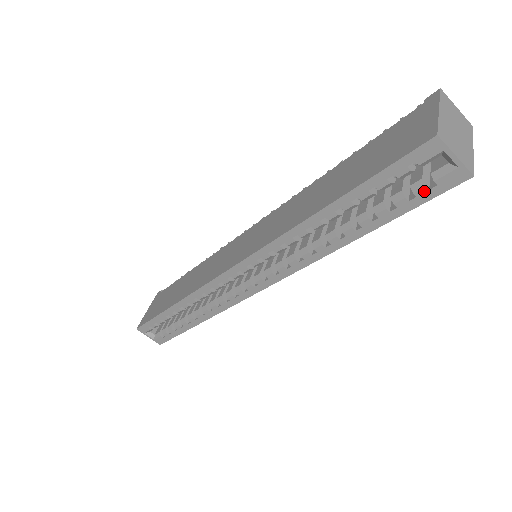
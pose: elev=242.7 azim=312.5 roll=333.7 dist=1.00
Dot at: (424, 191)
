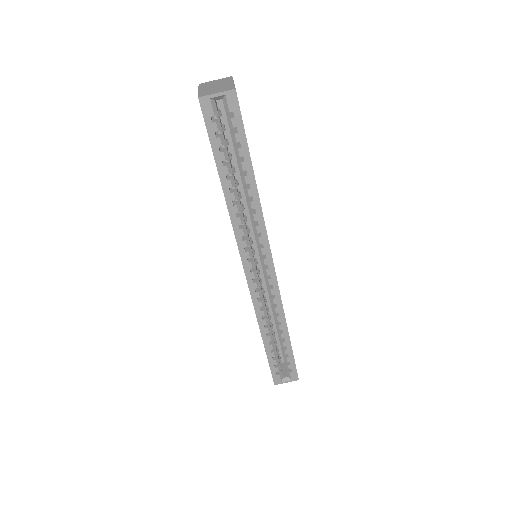
Dot at: (234, 121)
